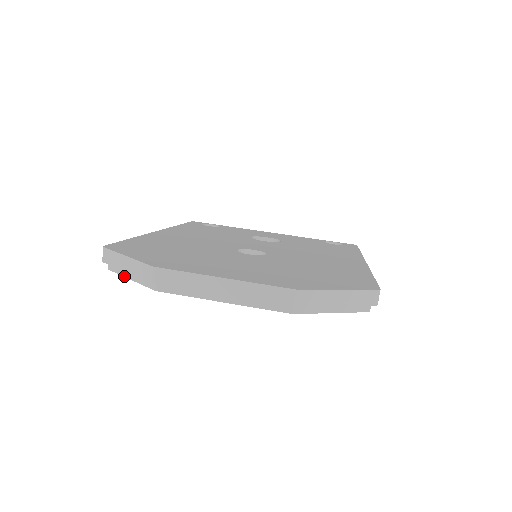
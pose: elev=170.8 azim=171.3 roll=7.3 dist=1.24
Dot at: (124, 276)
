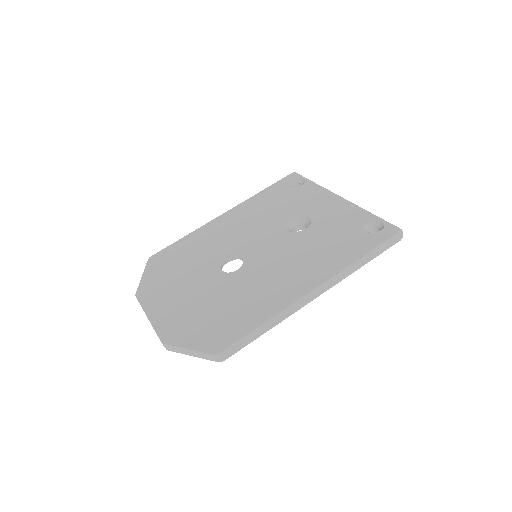
Dot at: occluded
